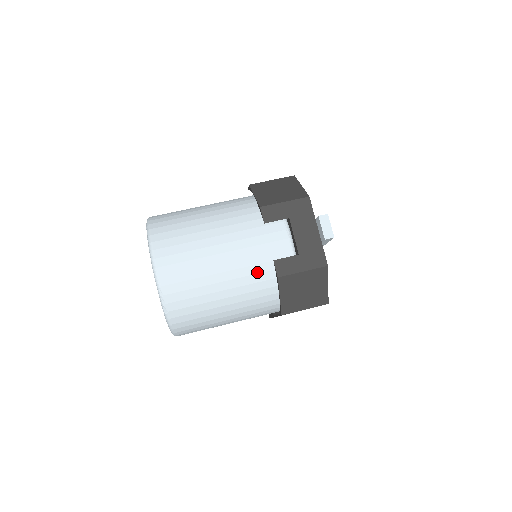
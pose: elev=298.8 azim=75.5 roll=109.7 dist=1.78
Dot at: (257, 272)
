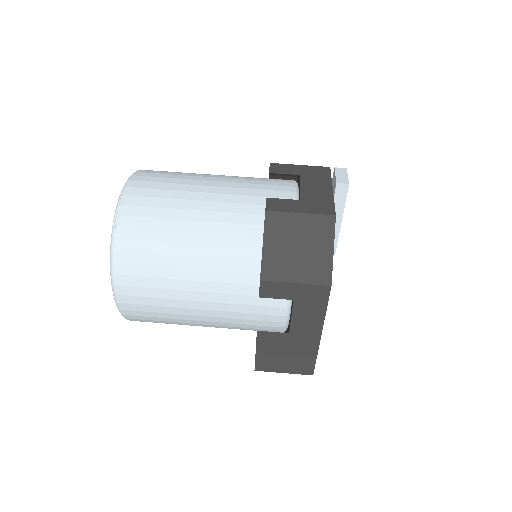
Dot at: (243, 212)
